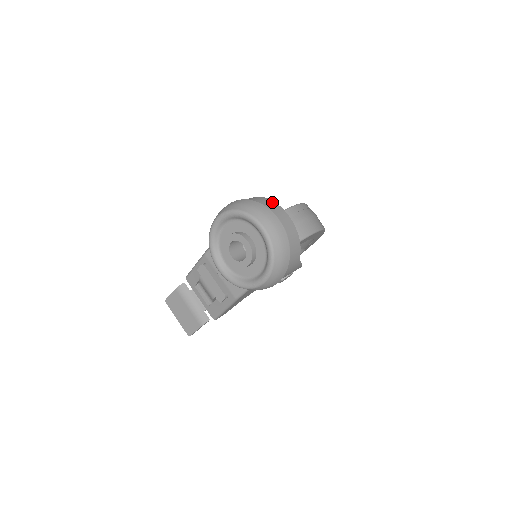
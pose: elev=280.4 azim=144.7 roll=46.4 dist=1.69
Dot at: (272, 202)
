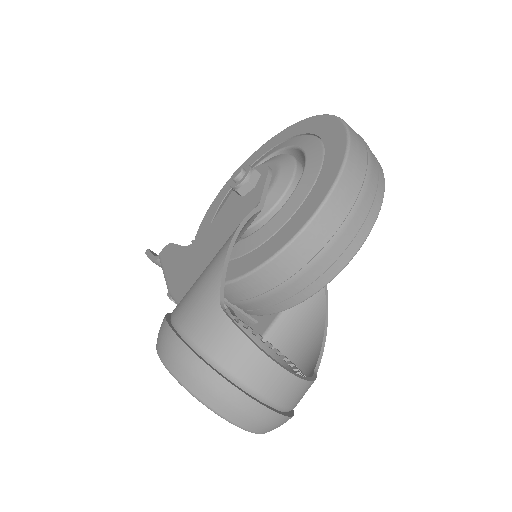
Dot at: (252, 352)
